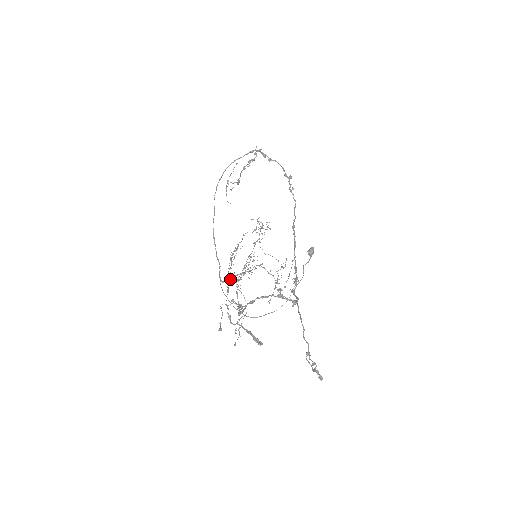
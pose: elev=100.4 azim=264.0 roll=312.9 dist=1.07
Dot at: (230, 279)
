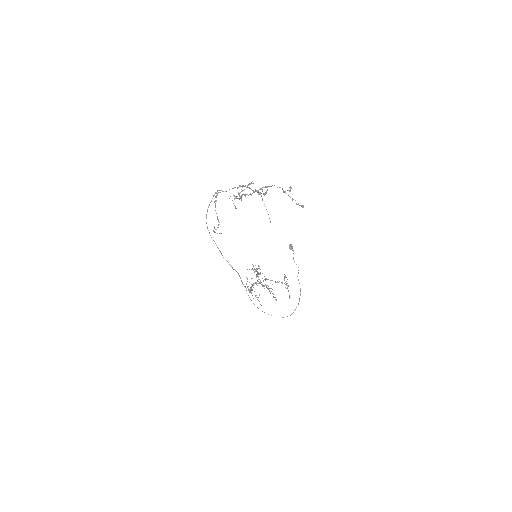
Dot at: (252, 286)
